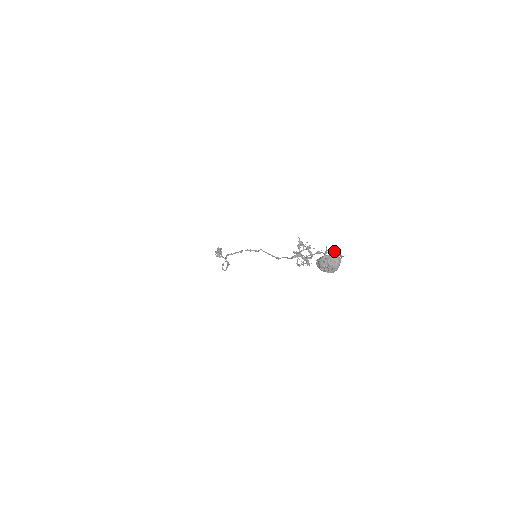
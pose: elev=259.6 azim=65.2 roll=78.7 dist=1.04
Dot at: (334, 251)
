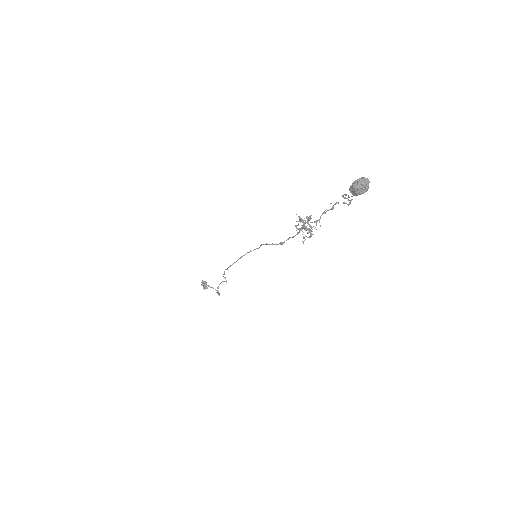
Dot at: (344, 197)
